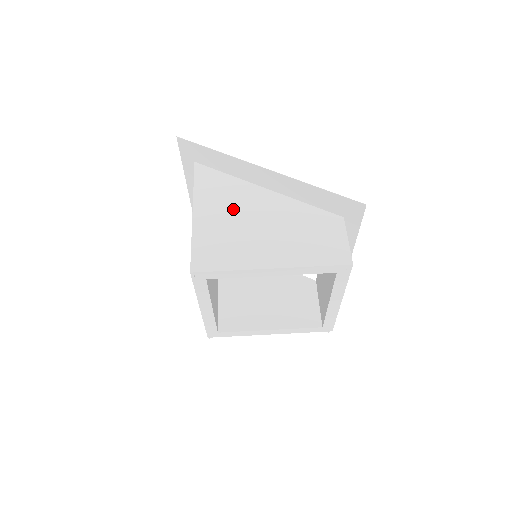
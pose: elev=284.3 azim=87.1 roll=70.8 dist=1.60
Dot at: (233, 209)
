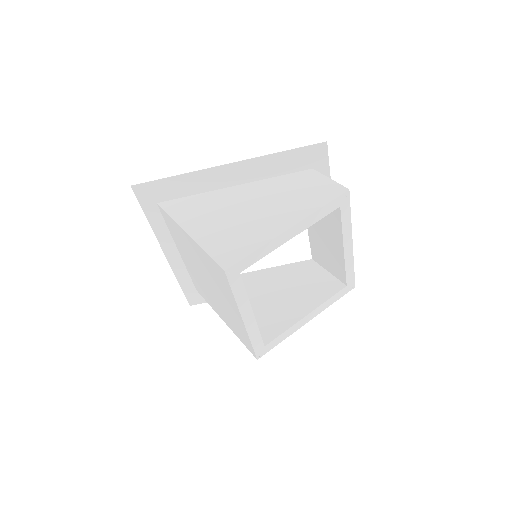
Dot at: (220, 212)
